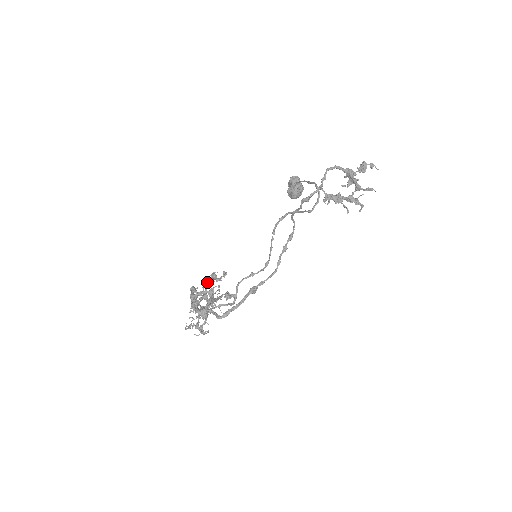
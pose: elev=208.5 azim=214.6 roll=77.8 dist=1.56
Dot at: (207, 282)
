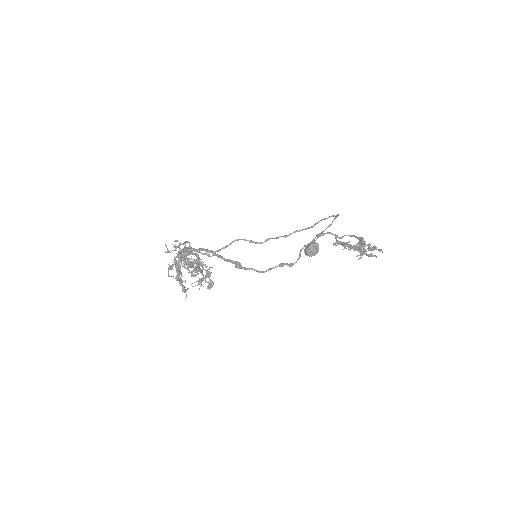
Dot at: occluded
